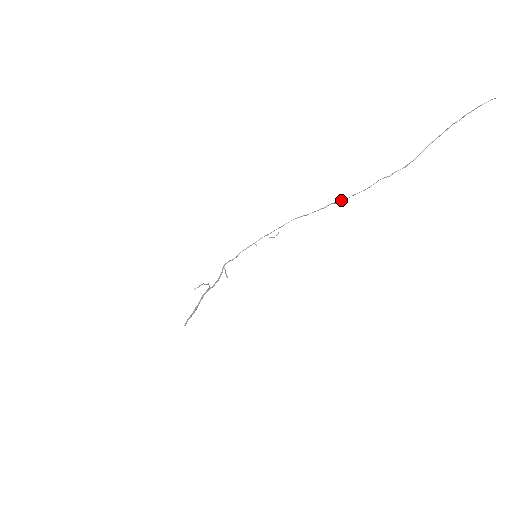
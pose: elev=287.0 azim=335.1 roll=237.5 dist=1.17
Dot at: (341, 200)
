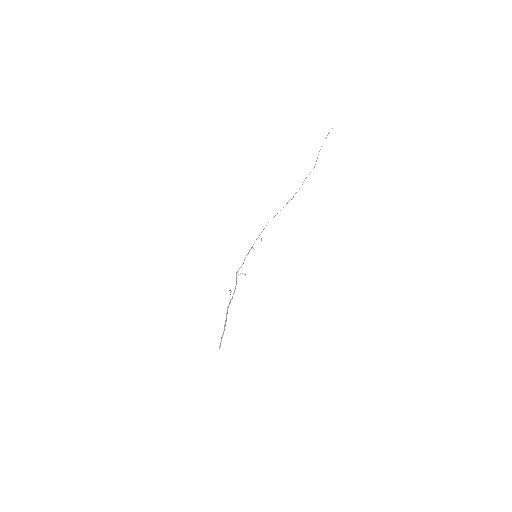
Dot at: occluded
